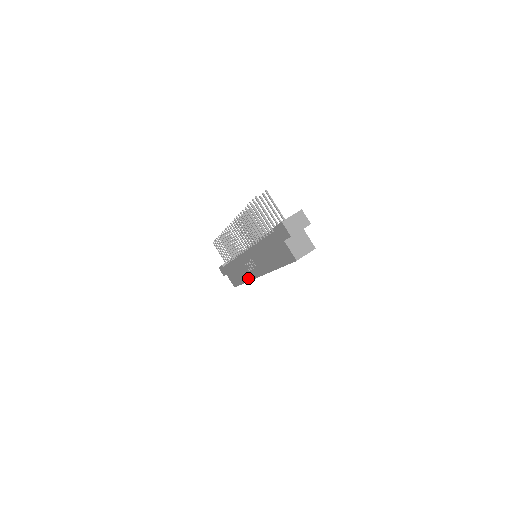
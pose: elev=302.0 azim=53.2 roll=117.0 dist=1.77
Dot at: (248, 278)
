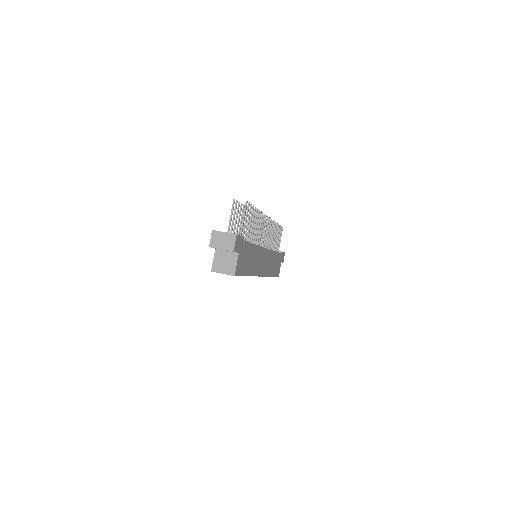
Dot at: occluded
